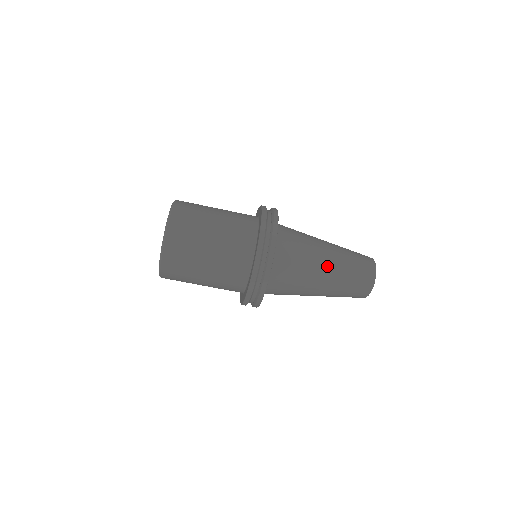
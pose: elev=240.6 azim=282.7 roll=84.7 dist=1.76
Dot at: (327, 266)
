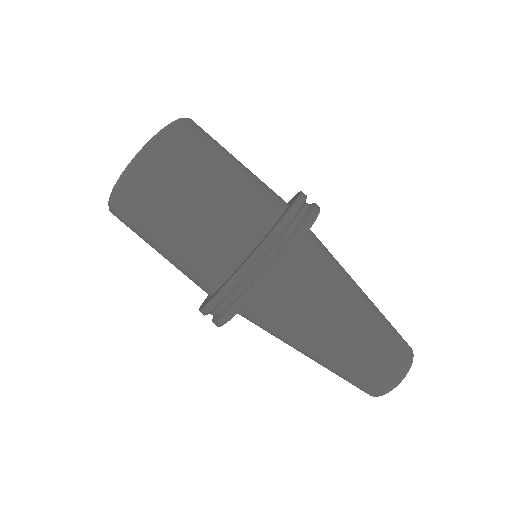
Dot at: (328, 344)
